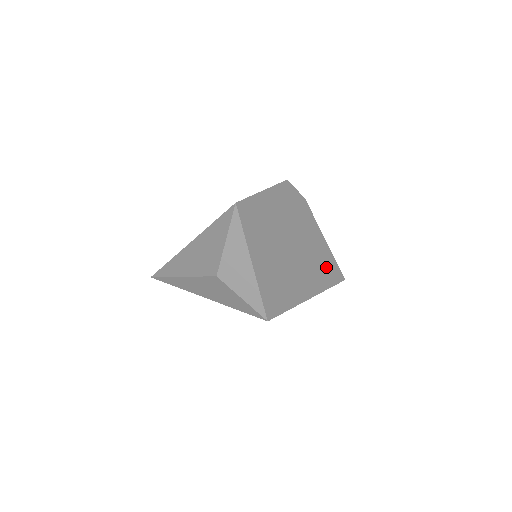
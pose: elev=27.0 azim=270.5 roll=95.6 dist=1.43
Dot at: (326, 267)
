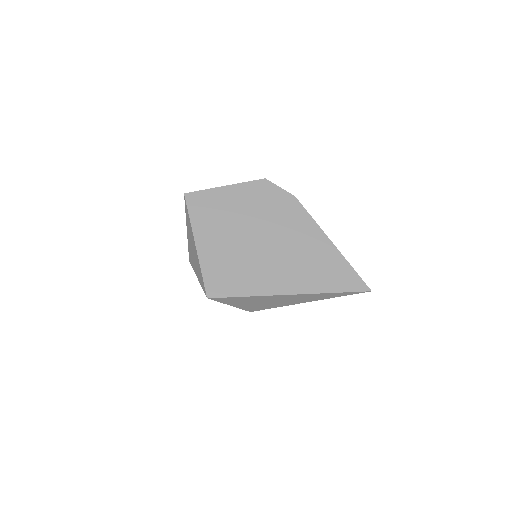
Dot at: (328, 269)
